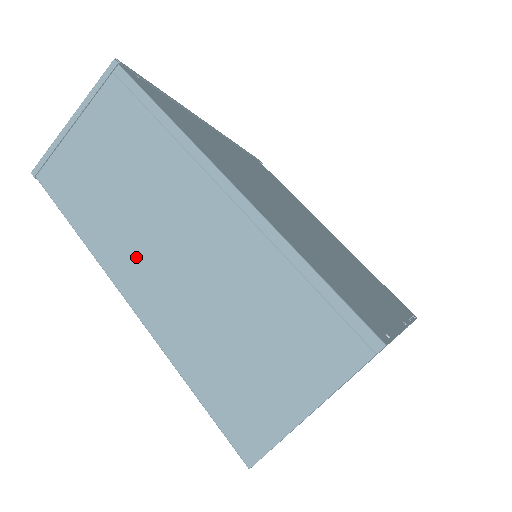
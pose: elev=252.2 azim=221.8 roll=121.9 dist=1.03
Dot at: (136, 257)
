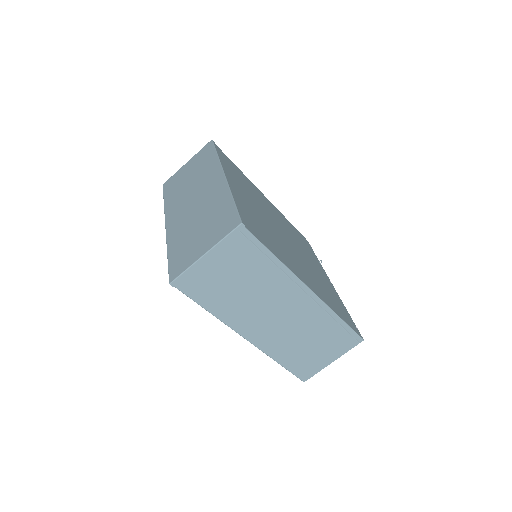
Dot at: (254, 322)
